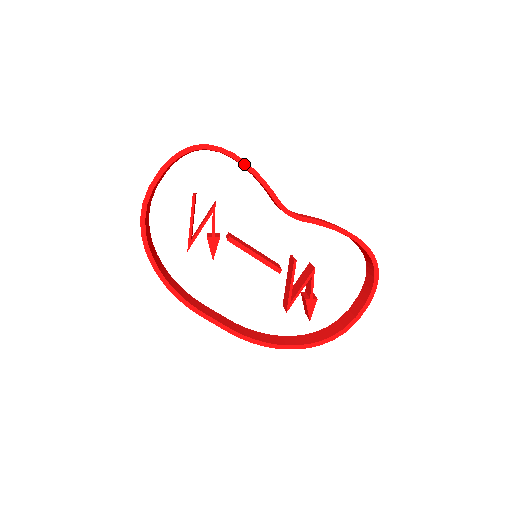
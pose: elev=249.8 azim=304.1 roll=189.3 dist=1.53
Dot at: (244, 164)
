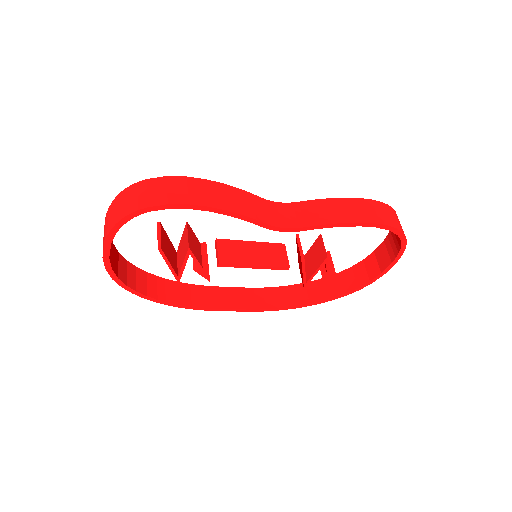
Dot at: (206, 209)
